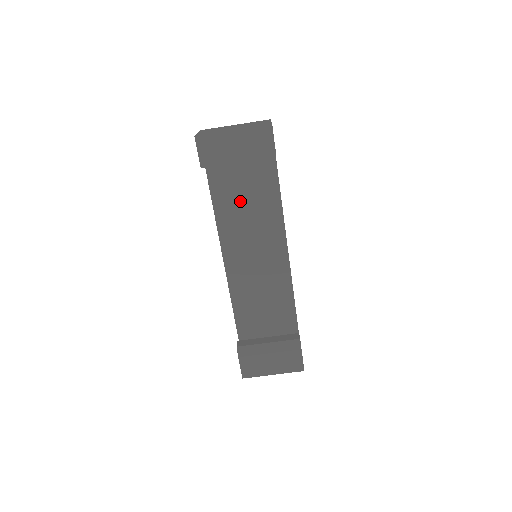
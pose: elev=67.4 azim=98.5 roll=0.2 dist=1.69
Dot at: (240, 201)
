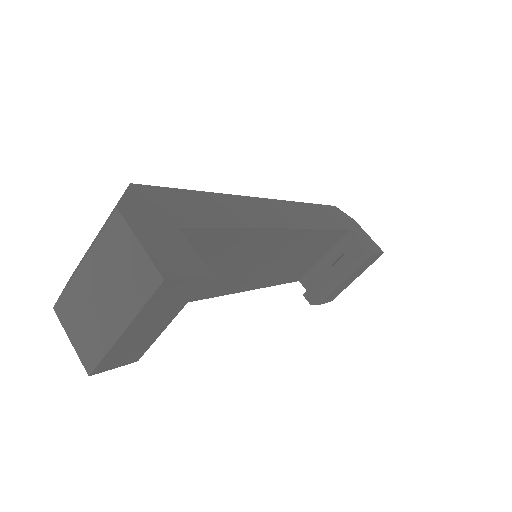
Dot at: occluded
